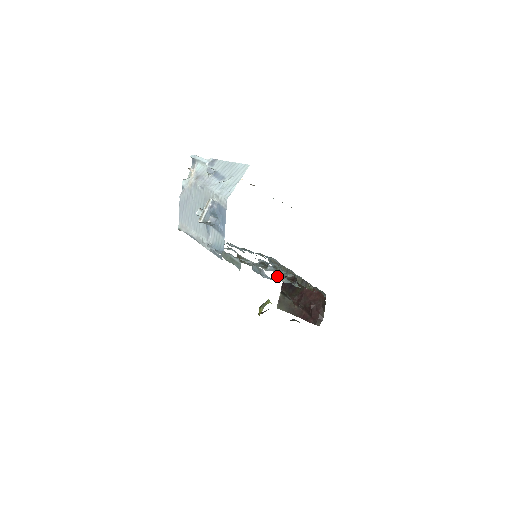
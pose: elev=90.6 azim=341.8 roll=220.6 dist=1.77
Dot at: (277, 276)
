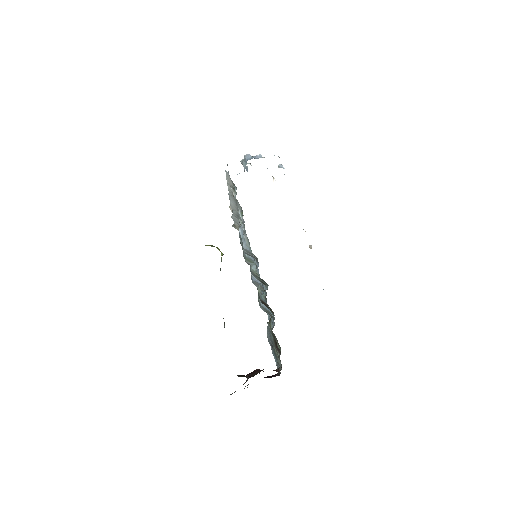
Dot at: occluded
